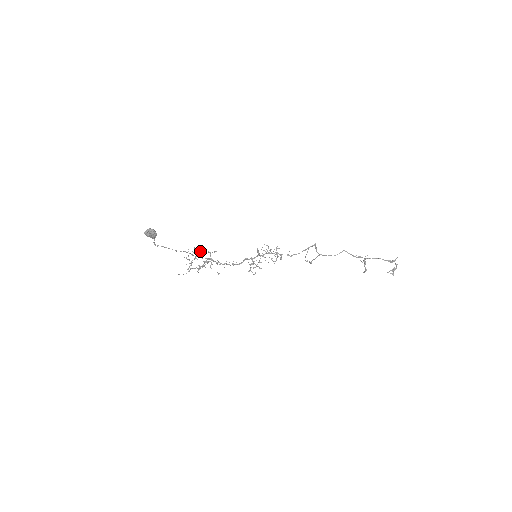
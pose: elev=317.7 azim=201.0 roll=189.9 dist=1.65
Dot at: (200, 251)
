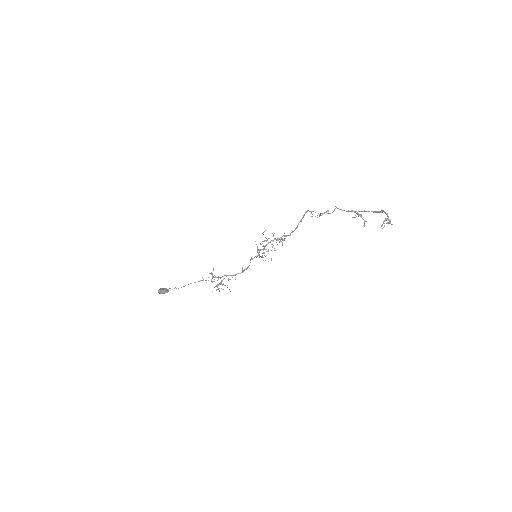
Dot at: (211, 274)
